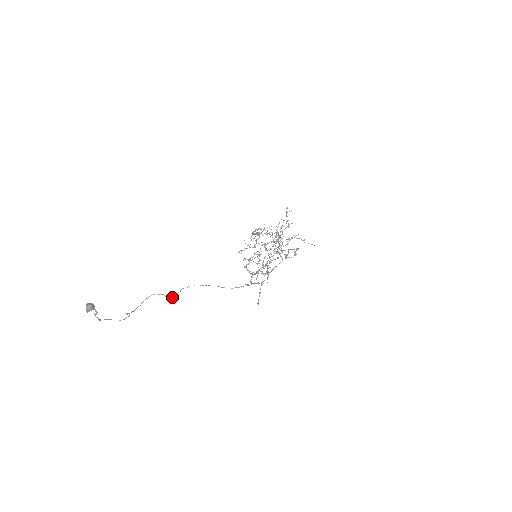
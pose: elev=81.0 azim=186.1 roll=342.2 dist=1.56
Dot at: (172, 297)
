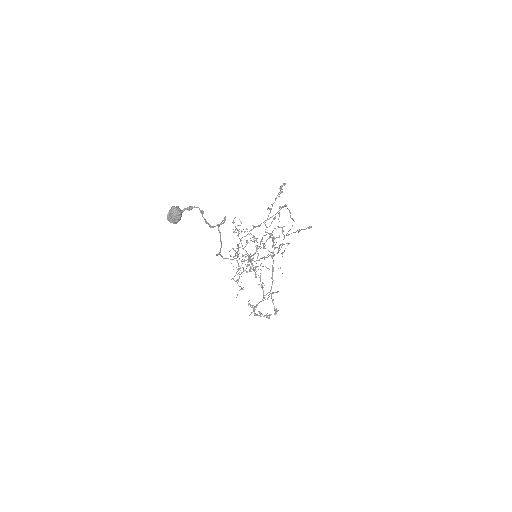
Dot at: (237, 256)
